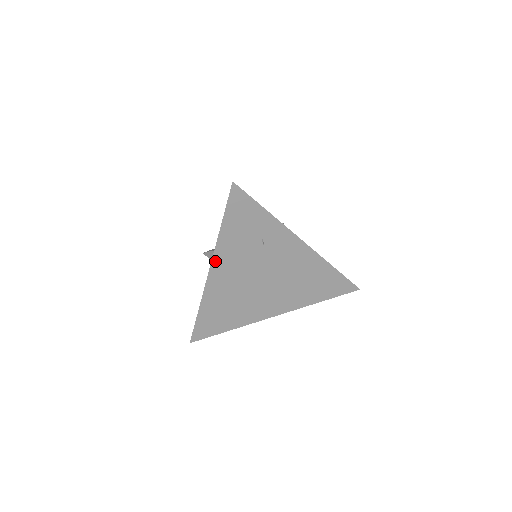
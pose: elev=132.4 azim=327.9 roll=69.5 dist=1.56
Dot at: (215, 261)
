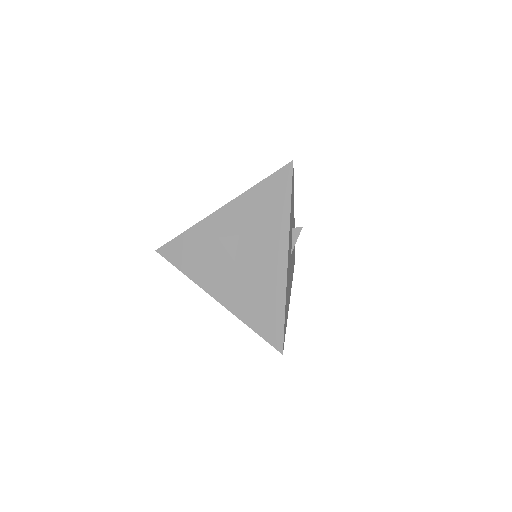
Dot at: (224, 304)
